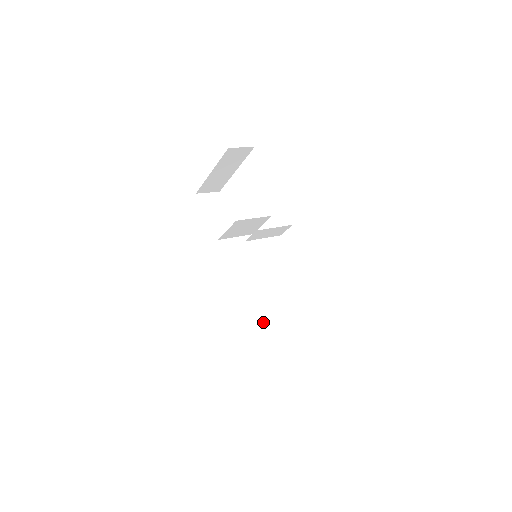
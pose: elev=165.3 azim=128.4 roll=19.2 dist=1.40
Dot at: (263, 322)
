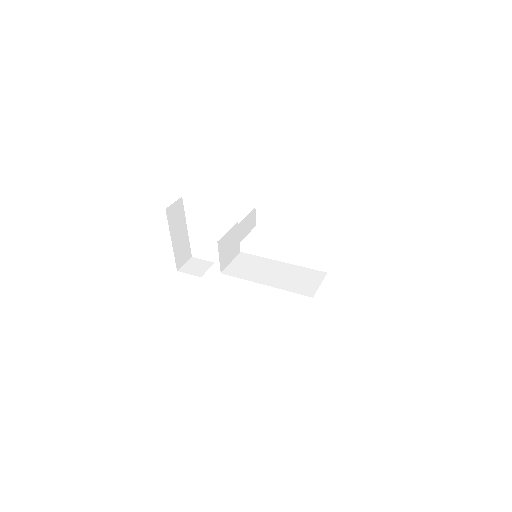
Dot at: (307, 287)
